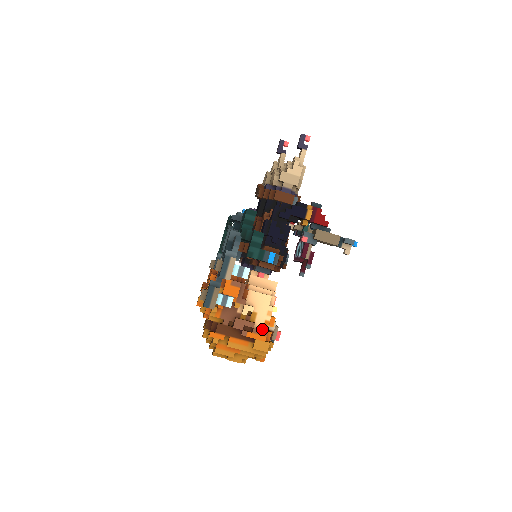
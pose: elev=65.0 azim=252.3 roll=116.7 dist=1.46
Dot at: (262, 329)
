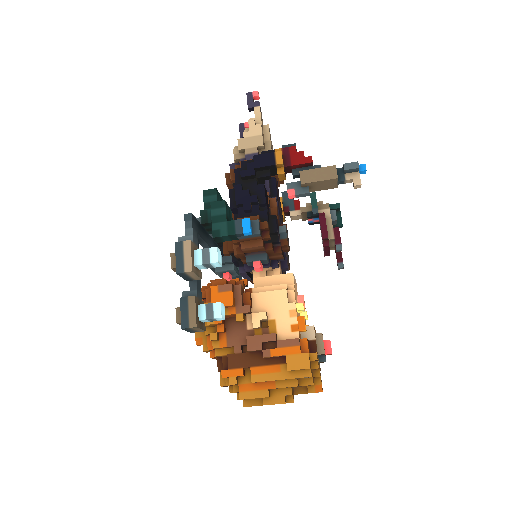
Dot at: (291, 339)
